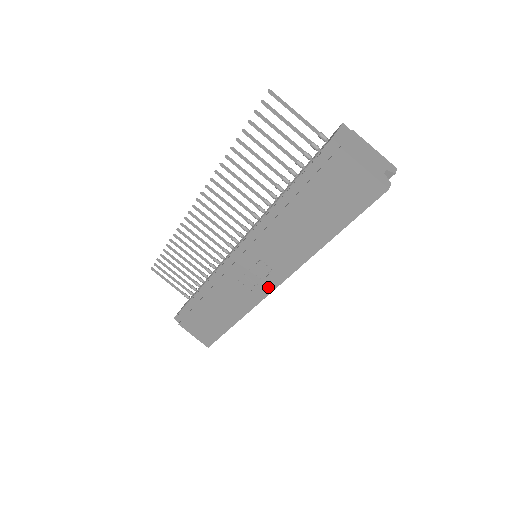
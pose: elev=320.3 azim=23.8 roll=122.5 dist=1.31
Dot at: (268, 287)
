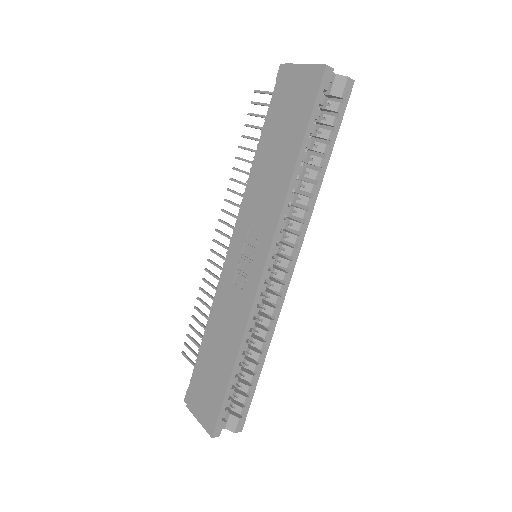
Dot at: (258, 271)
